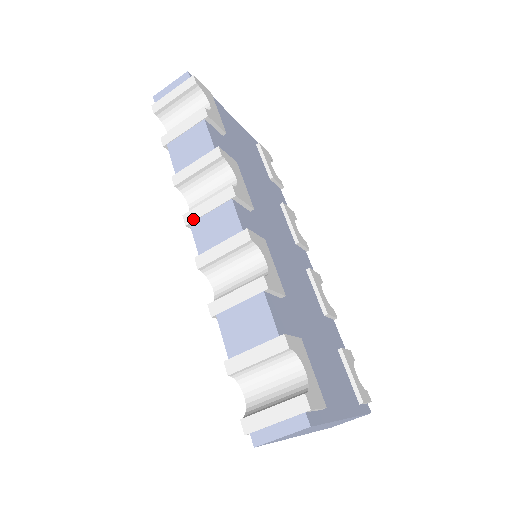
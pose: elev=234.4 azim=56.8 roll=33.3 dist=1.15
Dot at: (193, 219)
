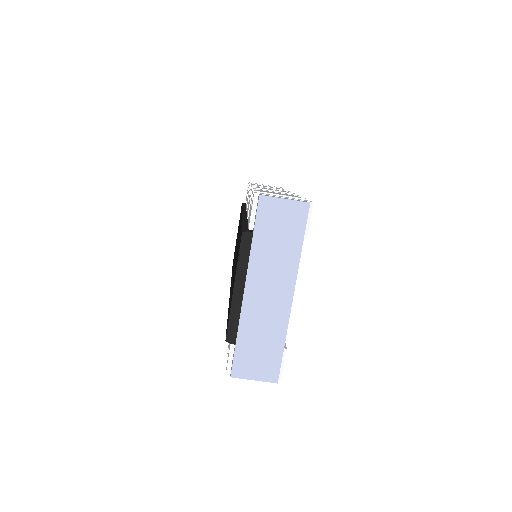
Dot at: occluded
